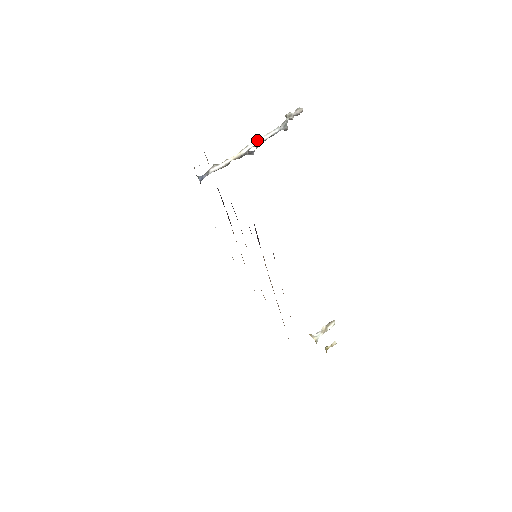
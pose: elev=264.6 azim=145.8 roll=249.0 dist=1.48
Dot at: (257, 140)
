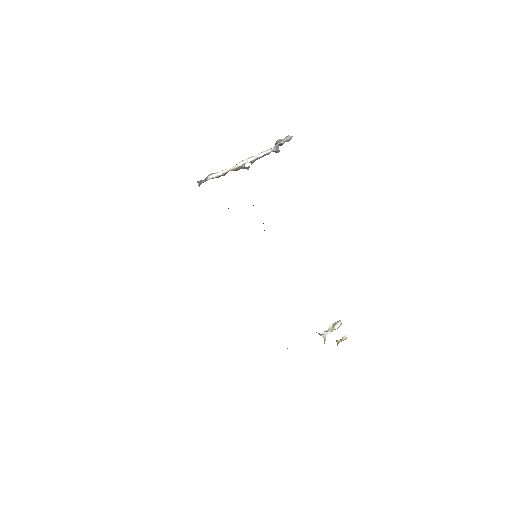
Dot at: (252, 156)
